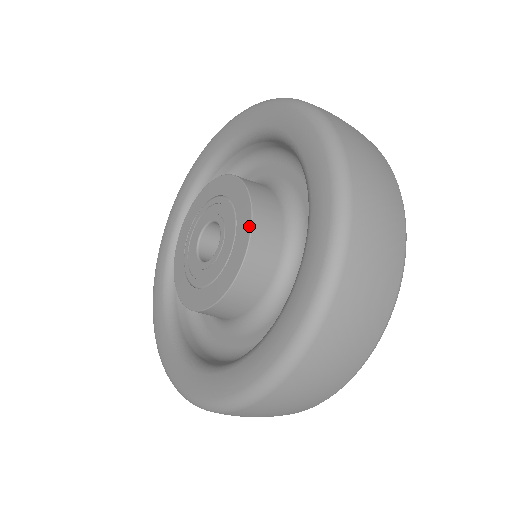
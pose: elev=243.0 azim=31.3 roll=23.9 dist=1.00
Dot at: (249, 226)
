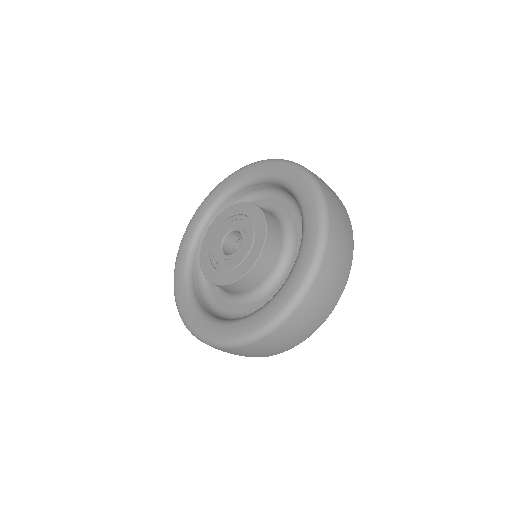
Dot at: (262, 214)
